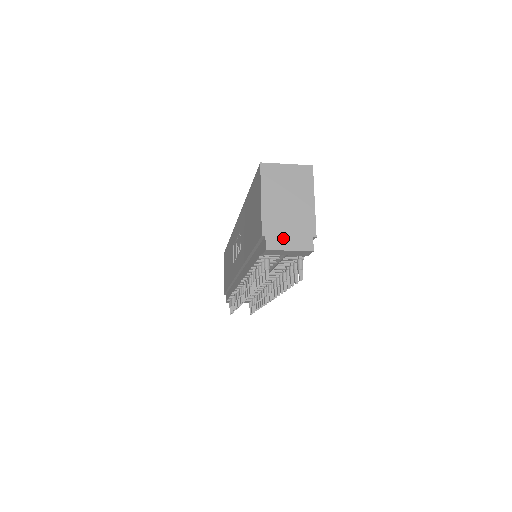
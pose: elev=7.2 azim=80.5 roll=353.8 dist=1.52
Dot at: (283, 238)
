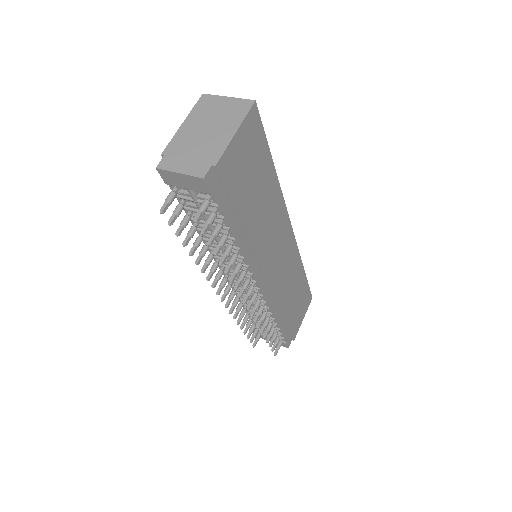
Dot at: (180, 160)
